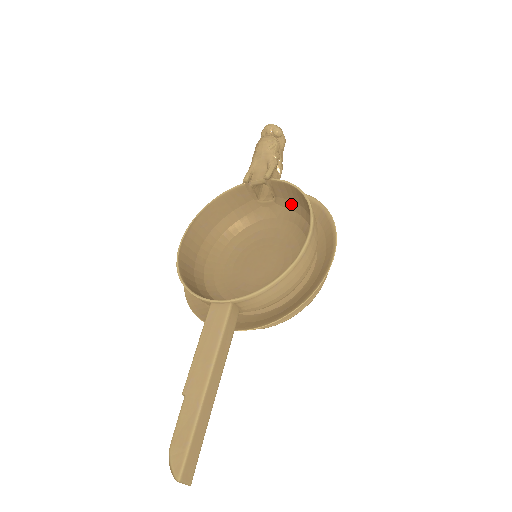
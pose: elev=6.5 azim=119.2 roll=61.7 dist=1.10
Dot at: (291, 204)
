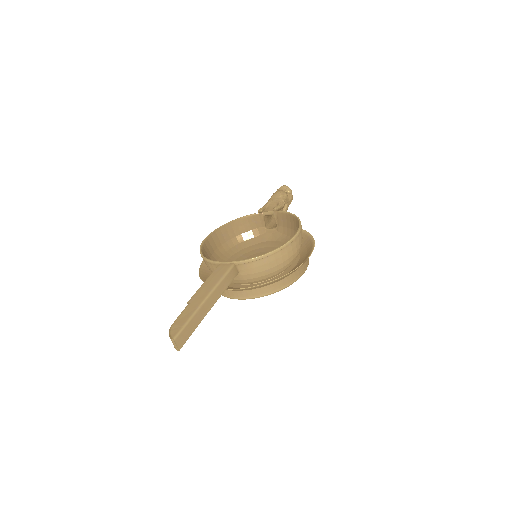
Dot at: (288, 231)
